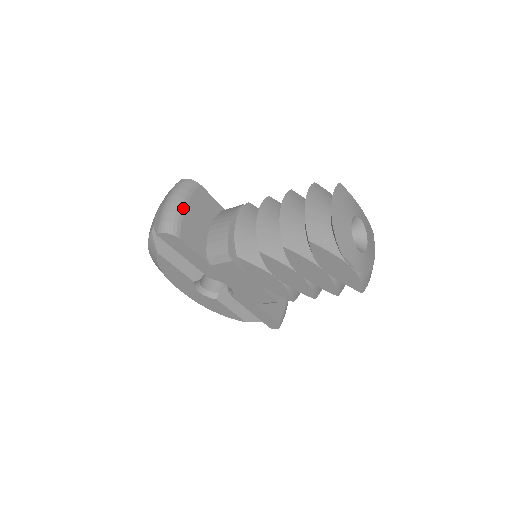
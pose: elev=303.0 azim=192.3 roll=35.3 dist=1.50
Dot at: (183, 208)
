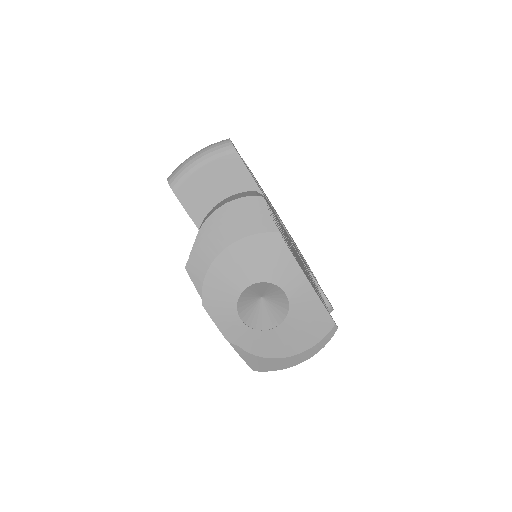
Dot at: (197, 167)
